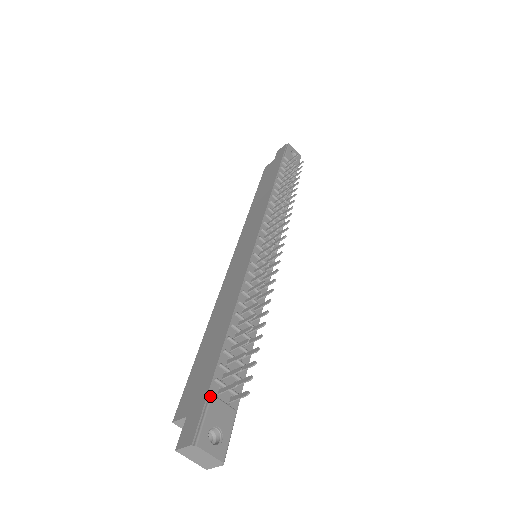
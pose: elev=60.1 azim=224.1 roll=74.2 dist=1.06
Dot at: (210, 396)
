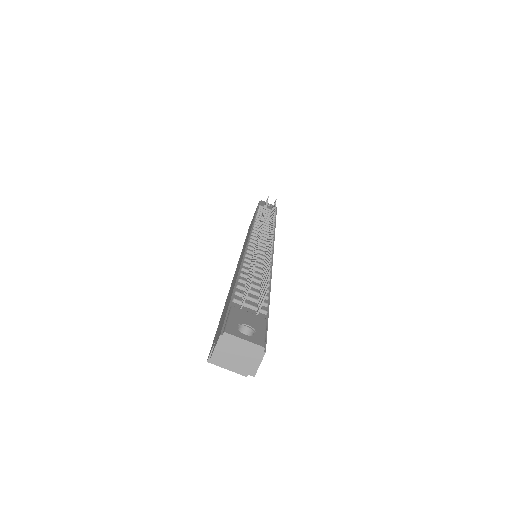
Dot at: (230, 307)
